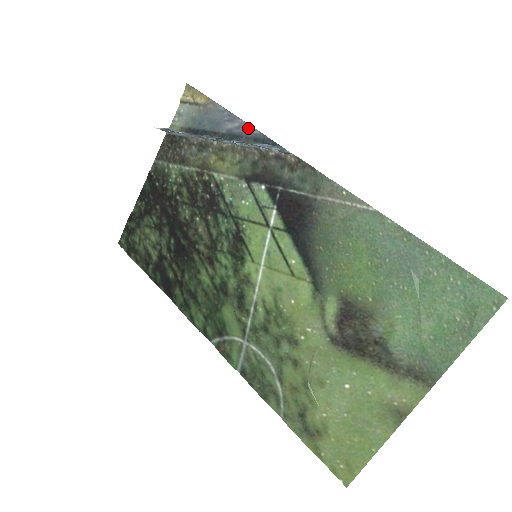
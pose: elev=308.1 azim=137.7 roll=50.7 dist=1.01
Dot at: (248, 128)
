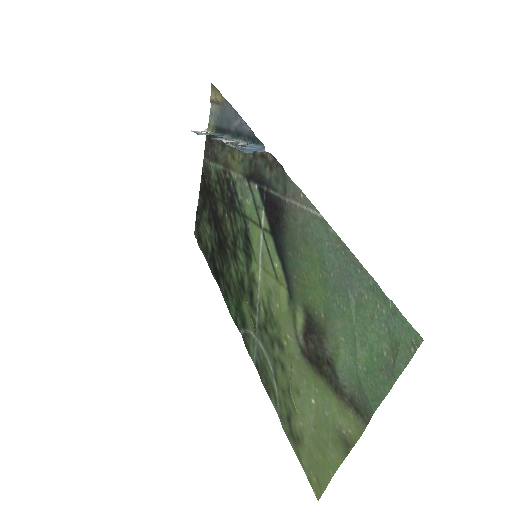
Dot at: (244, 125)
